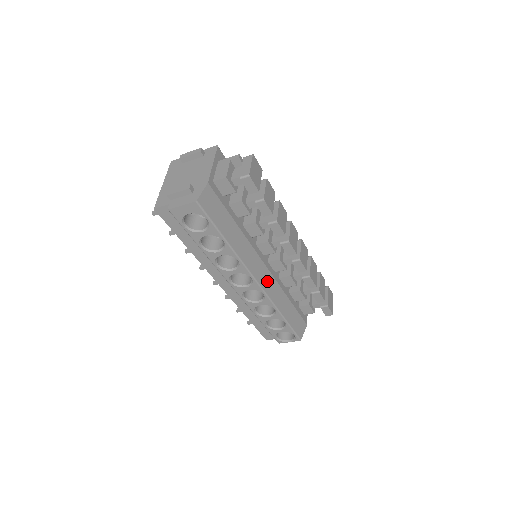
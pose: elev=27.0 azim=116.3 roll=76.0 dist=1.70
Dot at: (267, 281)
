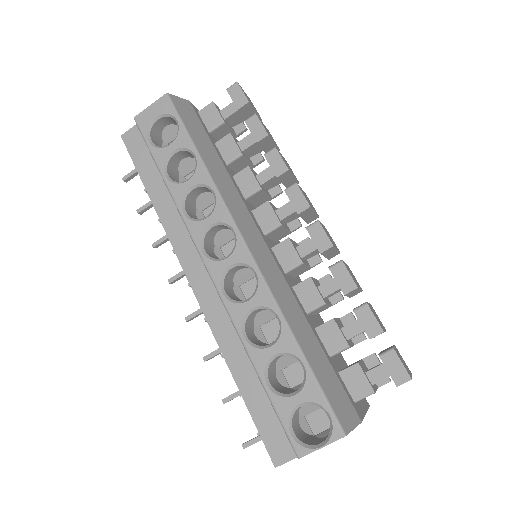
Dot at: (265, 260)
